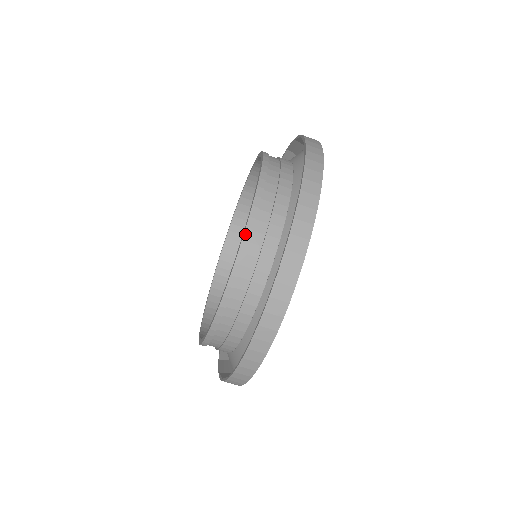
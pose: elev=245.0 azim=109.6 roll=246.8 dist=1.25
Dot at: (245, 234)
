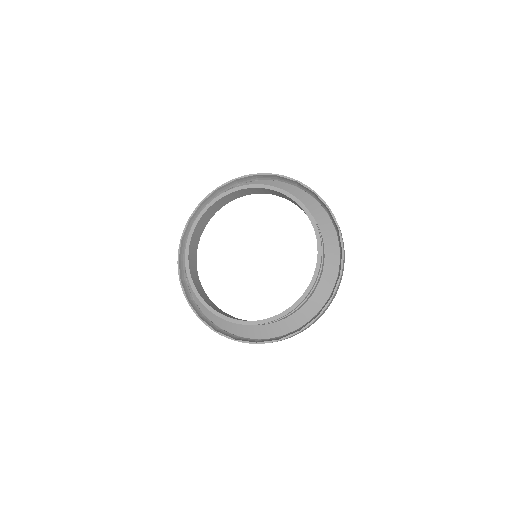
Dot at: (295, 308)
